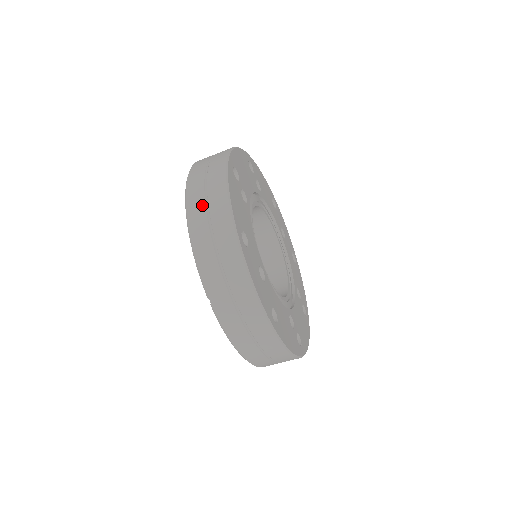
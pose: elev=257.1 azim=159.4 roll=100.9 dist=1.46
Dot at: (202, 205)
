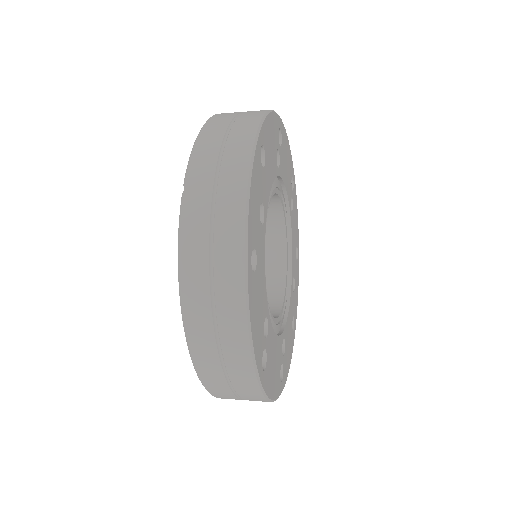
Dot at: (233, 114)
